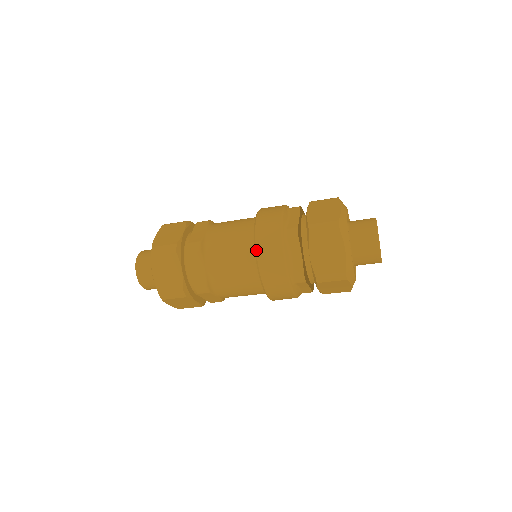
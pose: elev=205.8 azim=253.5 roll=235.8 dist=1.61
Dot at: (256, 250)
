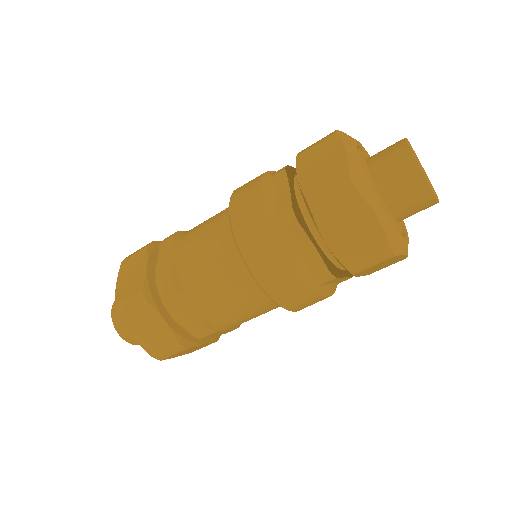
Dot at: (230, 199)
